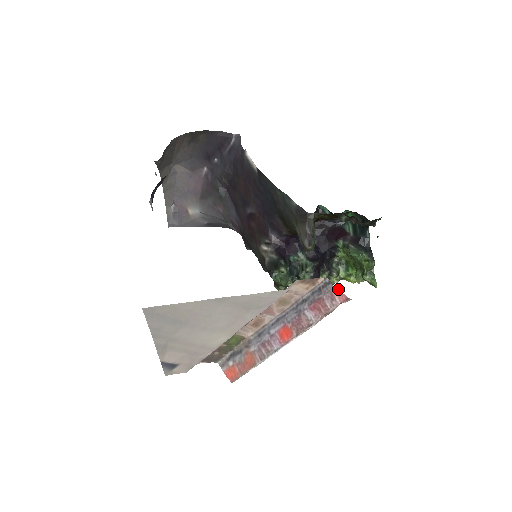
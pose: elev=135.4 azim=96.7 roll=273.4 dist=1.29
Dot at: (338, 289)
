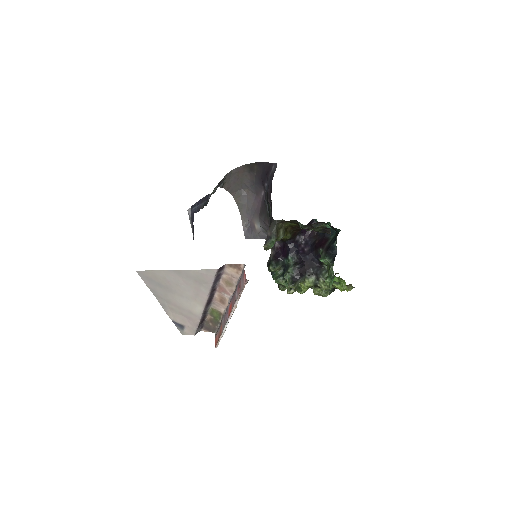
Dot at: occluded
